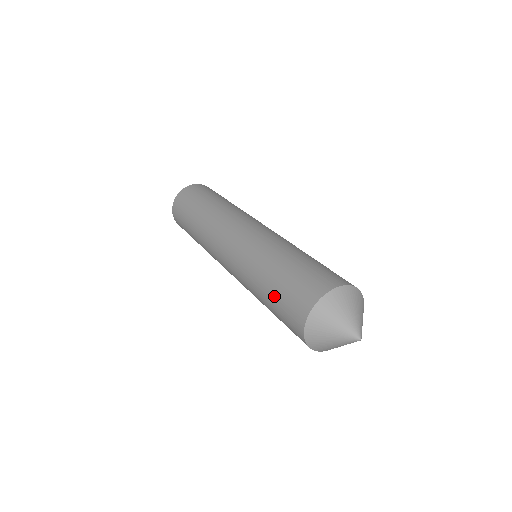
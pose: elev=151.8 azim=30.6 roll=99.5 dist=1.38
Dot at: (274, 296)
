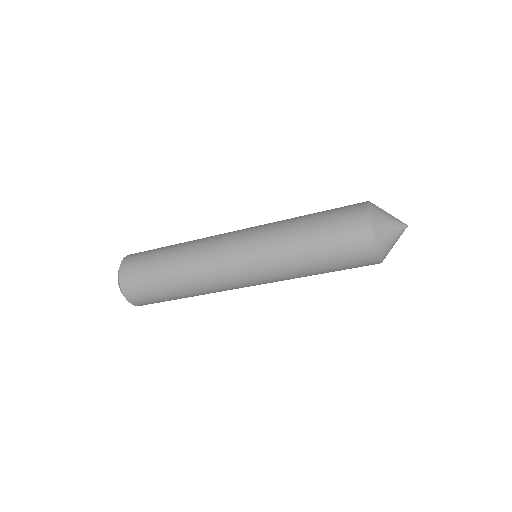
Dot at: (324, 235)
